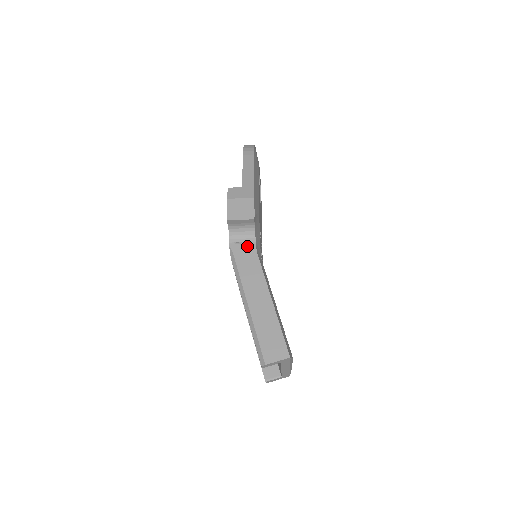
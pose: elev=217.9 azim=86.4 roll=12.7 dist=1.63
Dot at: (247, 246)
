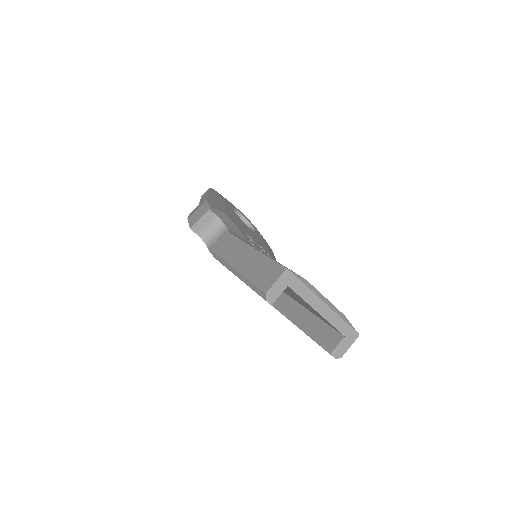
Dot at: (222, 237)
